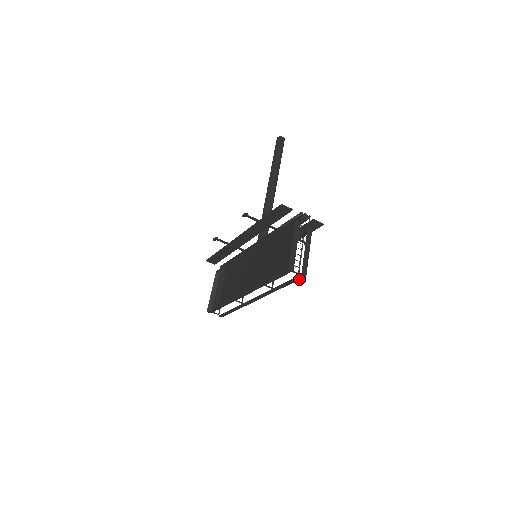
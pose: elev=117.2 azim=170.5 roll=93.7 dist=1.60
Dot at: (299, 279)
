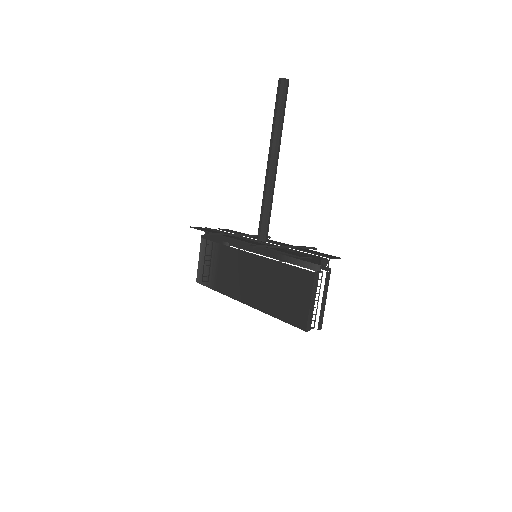
Dot at: occluded
